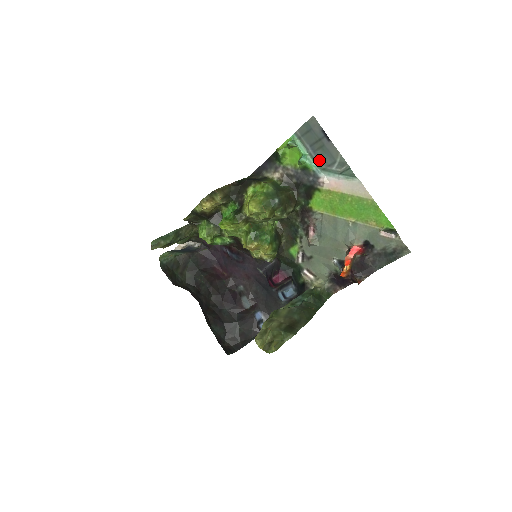
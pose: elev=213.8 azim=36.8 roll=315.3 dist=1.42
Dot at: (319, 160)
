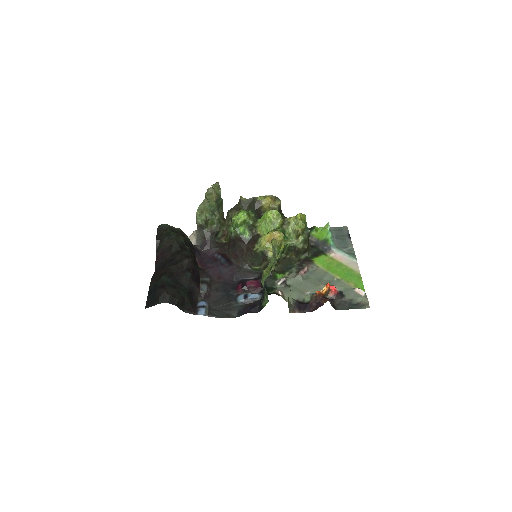
Dot at: (337, 243)
